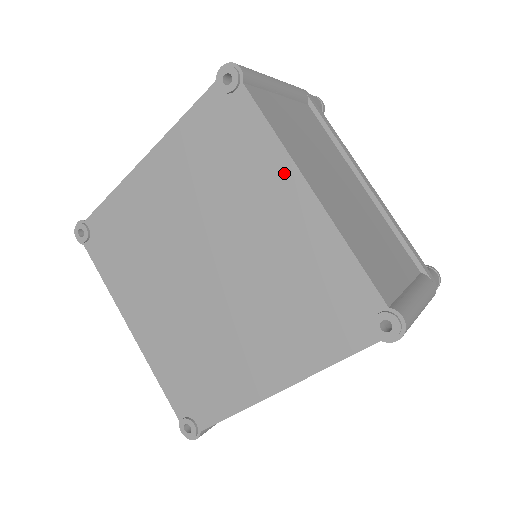
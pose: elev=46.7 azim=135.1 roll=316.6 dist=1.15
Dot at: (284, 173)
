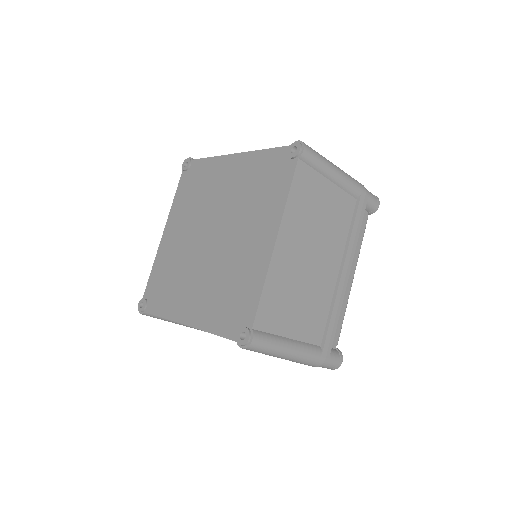
Dot at: (222, 163)
